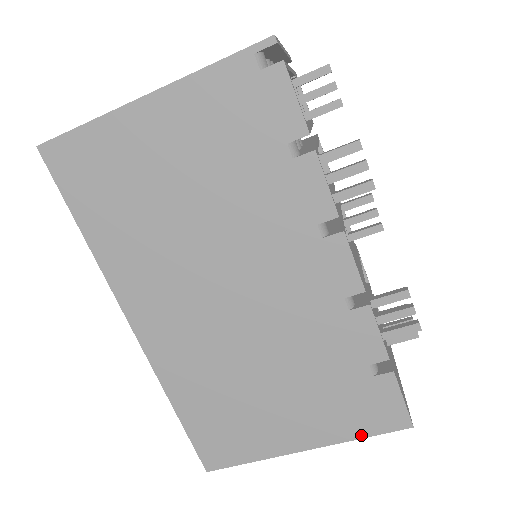
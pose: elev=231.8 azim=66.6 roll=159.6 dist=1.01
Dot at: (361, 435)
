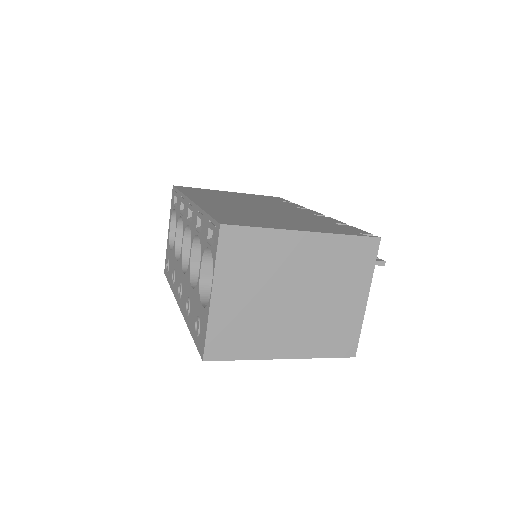
Dot at: occluded
